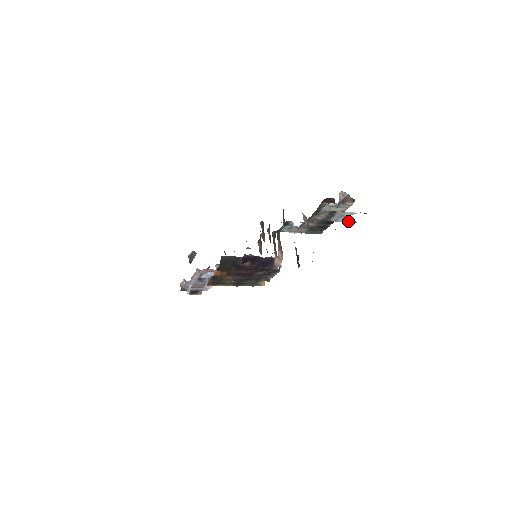
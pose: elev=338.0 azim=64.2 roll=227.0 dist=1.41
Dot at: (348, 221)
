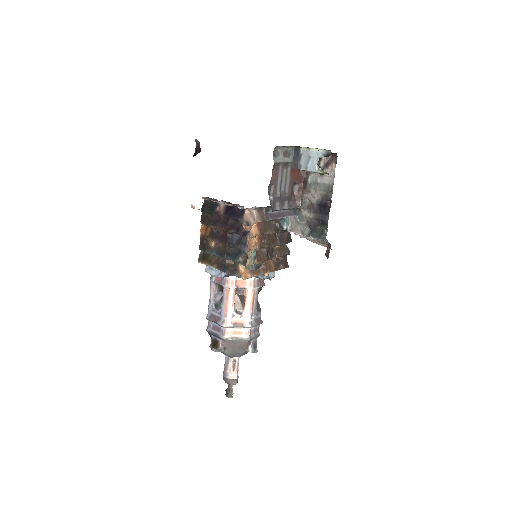
Dot at: (319, 171)
